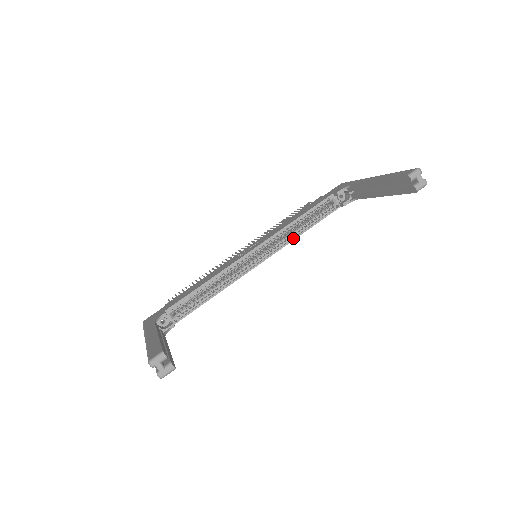
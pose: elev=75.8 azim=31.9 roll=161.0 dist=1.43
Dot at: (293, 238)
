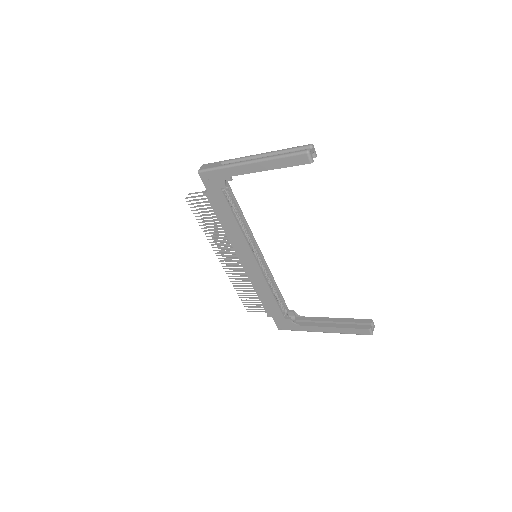
Dot at: (269, 284)
